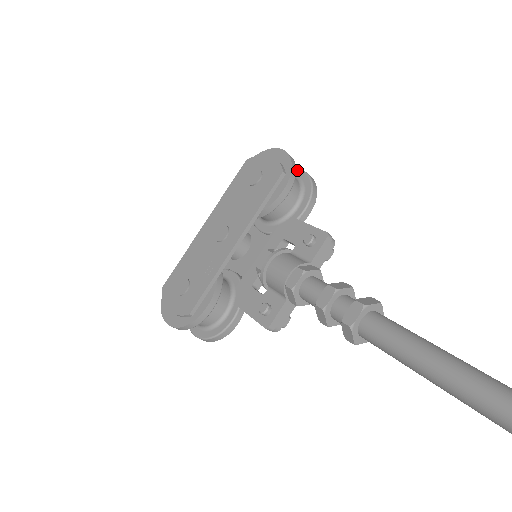
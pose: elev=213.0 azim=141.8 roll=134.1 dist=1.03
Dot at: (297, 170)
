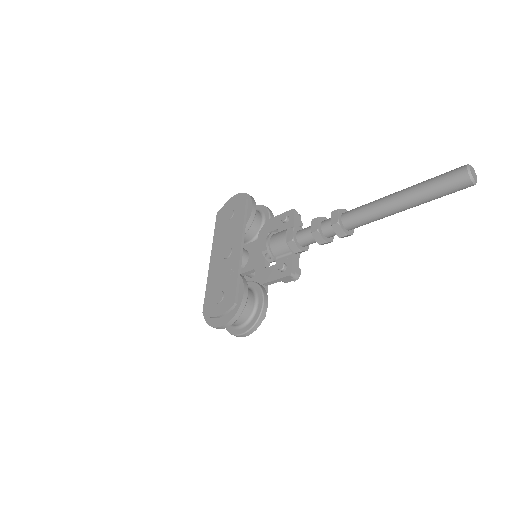
Dot at: occluded
